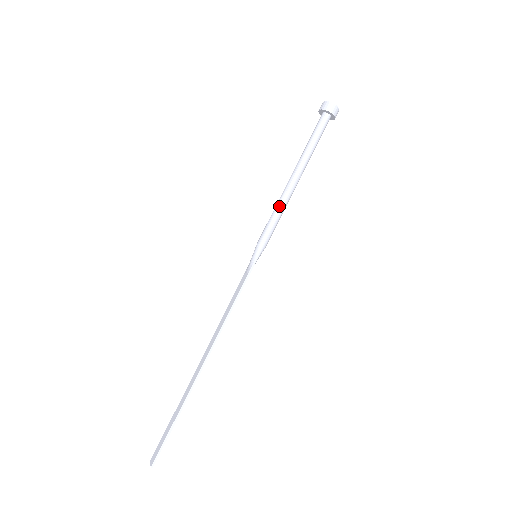
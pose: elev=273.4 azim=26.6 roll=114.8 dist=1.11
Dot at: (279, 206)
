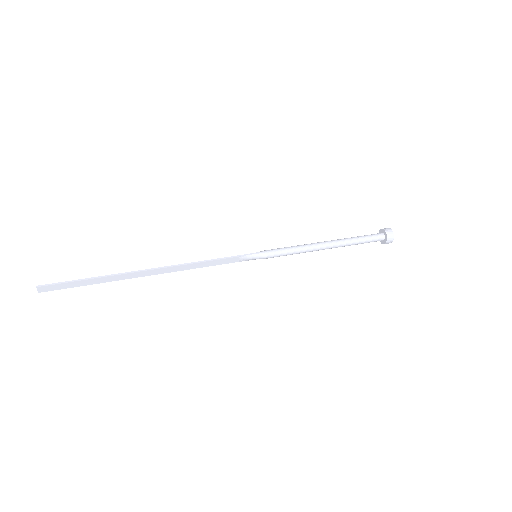
Dot at: (301, 245)
